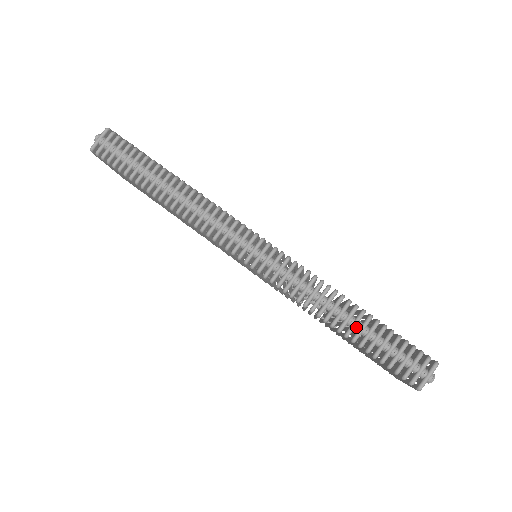
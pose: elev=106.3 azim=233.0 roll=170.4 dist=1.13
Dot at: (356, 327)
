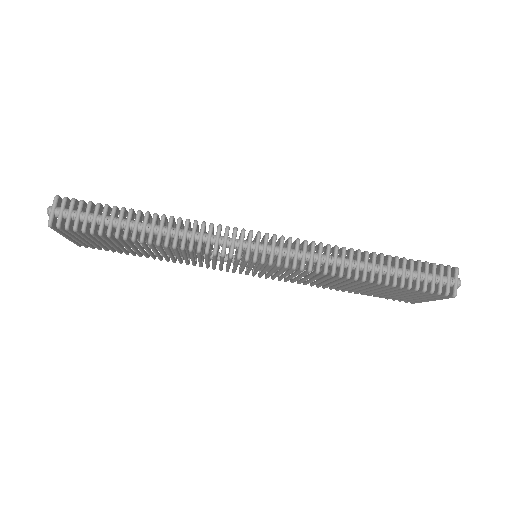
Dot at: (383, 271)
